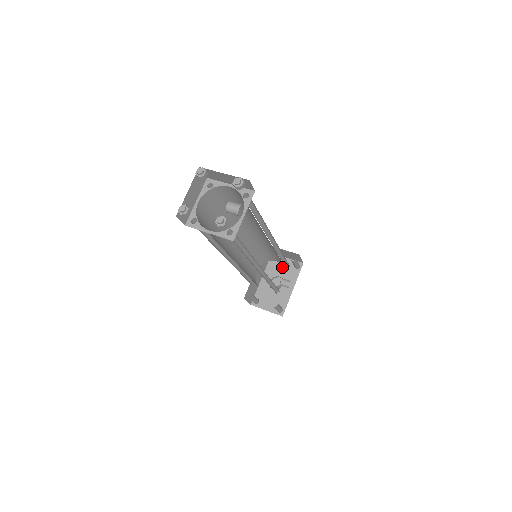
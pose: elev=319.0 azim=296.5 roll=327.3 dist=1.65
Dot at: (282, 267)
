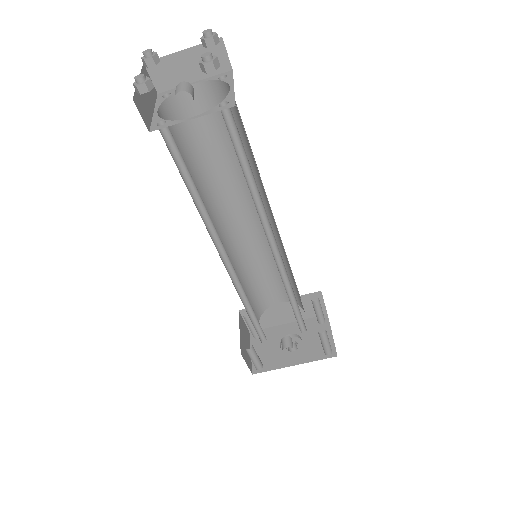
Dot at: (316, 335)
